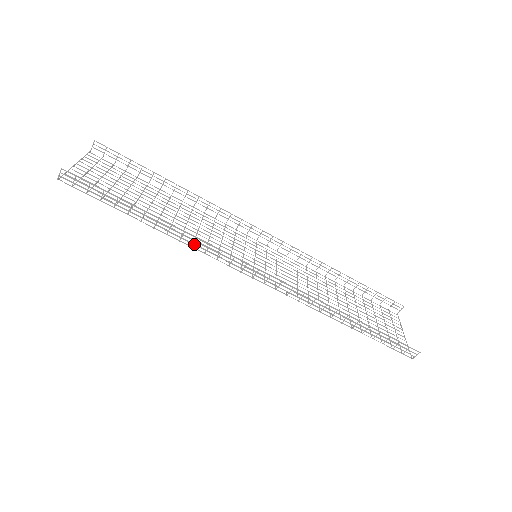
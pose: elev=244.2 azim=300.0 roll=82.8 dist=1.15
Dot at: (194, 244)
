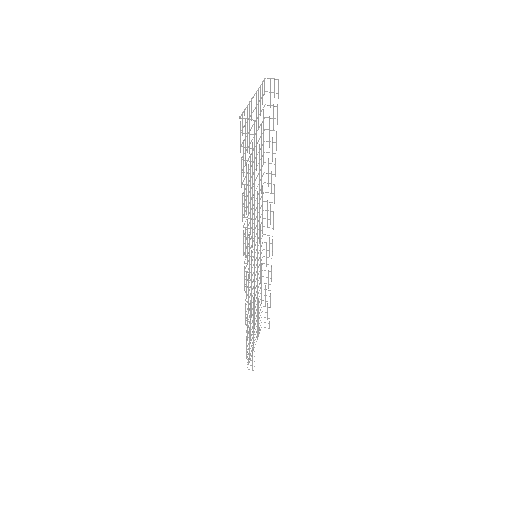
Dot at: occluded
